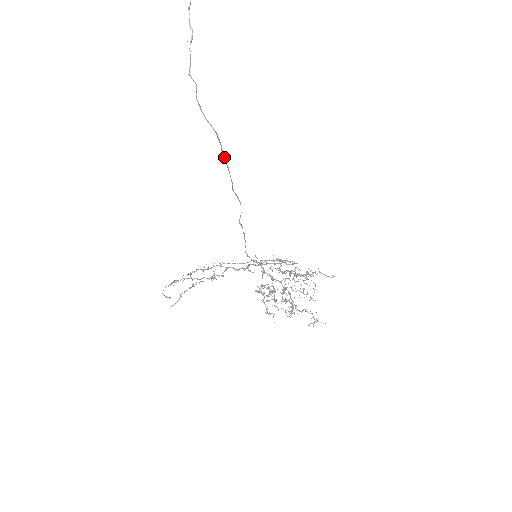
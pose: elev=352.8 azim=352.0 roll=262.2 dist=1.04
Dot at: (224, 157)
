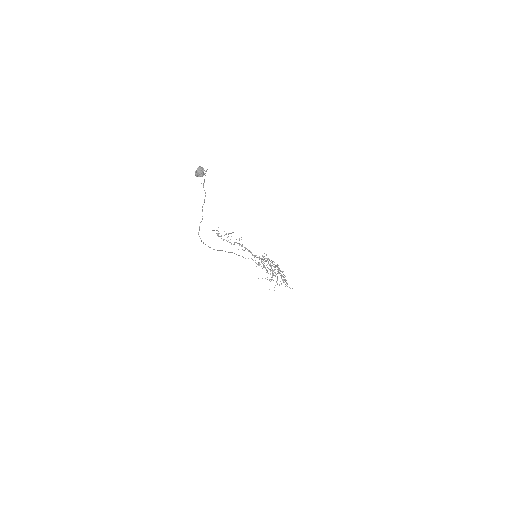
Dot at: occluded
